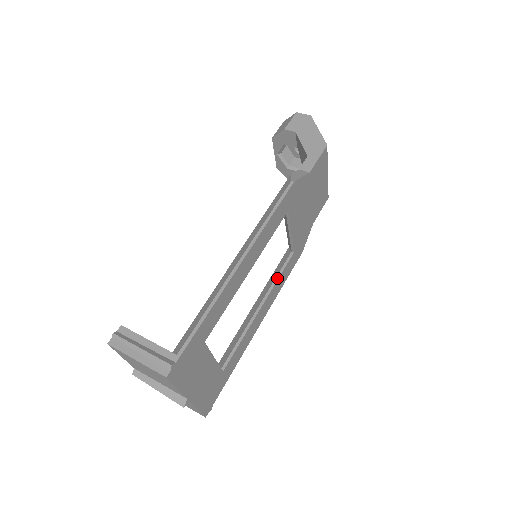
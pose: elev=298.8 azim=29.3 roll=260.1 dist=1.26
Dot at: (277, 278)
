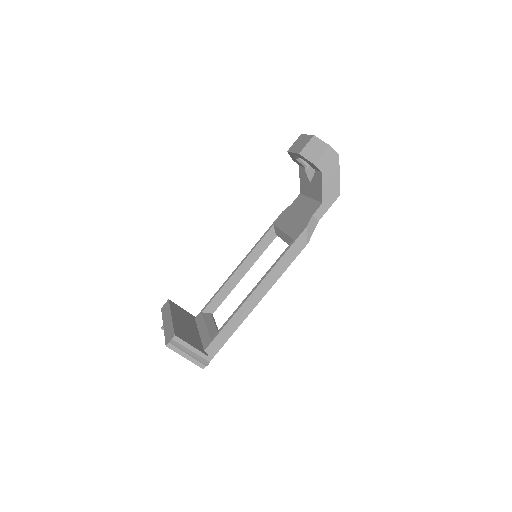
Dot at: (260, 255)
